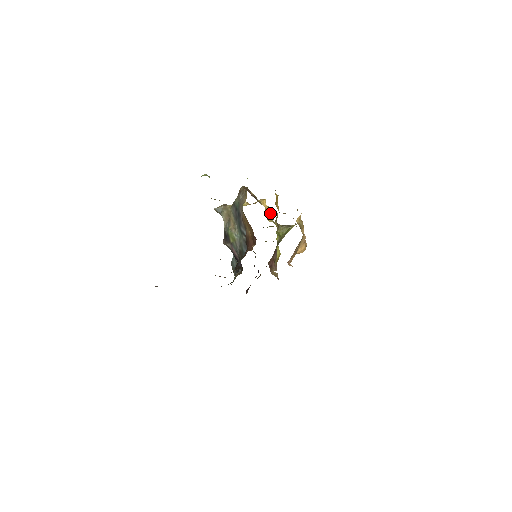
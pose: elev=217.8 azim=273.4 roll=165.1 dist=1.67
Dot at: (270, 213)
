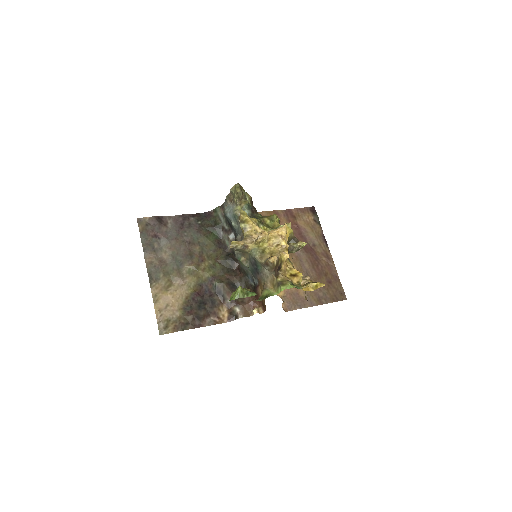
Dot at: occluded
